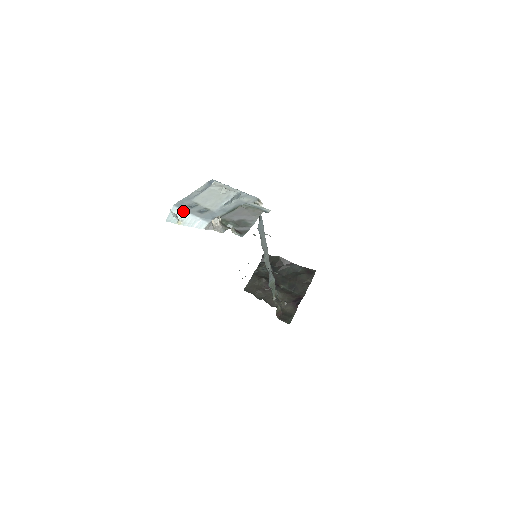
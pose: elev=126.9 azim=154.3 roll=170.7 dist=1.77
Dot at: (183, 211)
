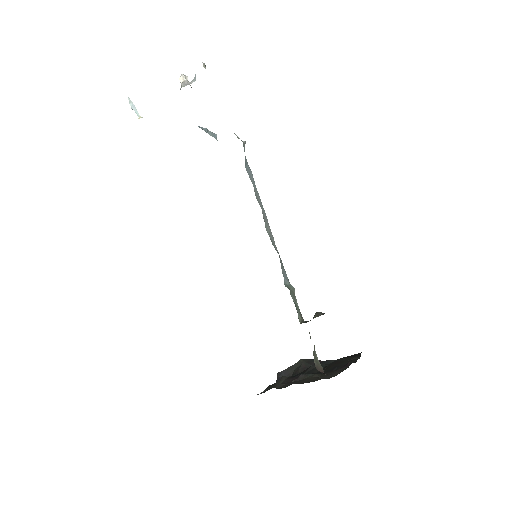
Dot at: occluded
